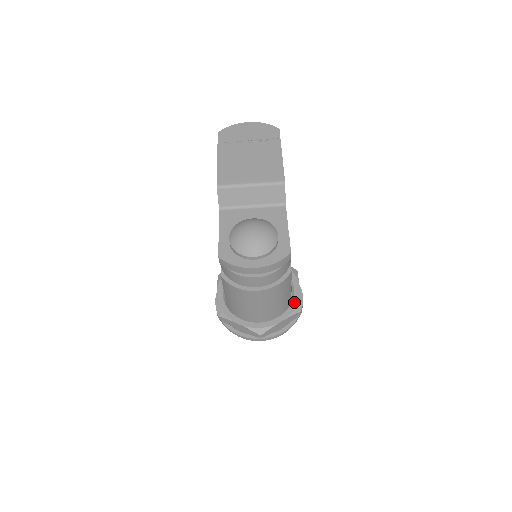
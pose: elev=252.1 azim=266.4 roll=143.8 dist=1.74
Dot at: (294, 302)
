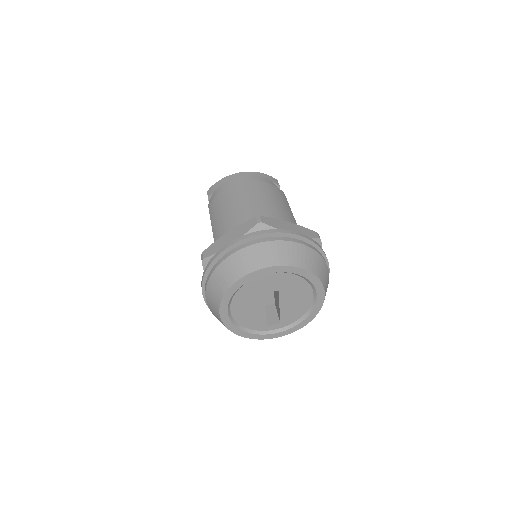
Dot at: occluded
